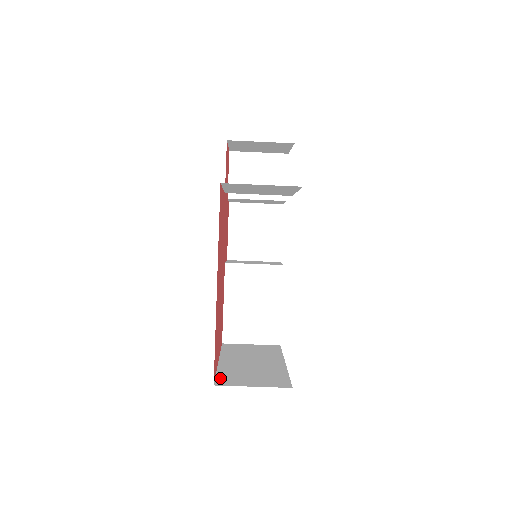
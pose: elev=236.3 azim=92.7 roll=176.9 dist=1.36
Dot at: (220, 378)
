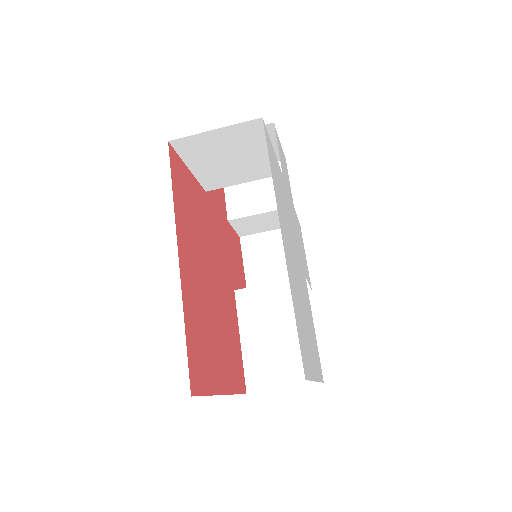
Dot at: occluded
